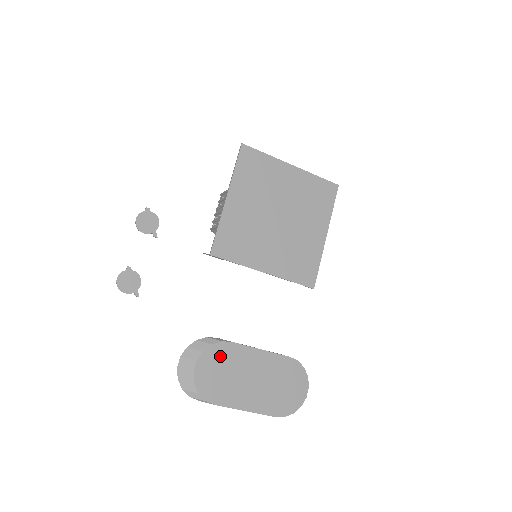
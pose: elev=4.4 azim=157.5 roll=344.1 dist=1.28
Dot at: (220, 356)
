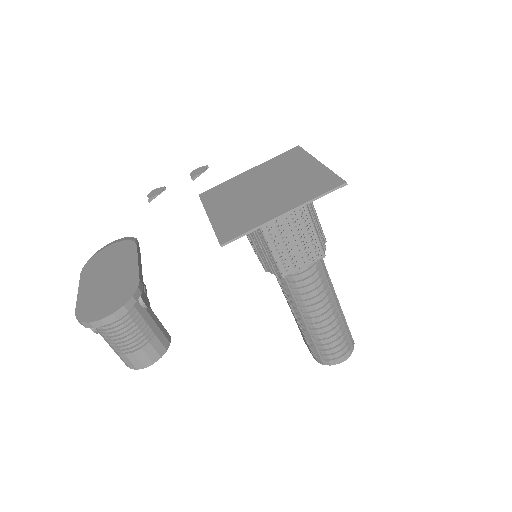
Dot at: (122, 249)
